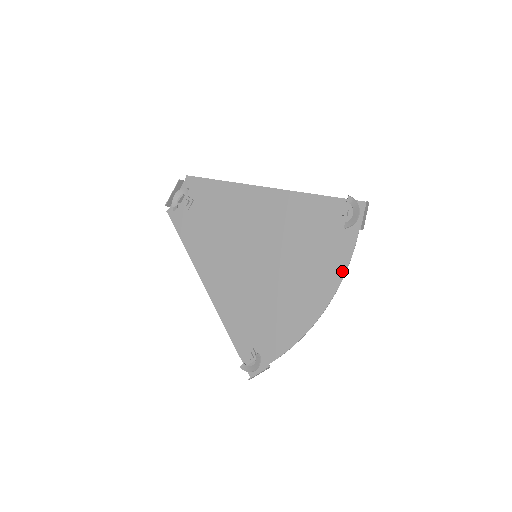
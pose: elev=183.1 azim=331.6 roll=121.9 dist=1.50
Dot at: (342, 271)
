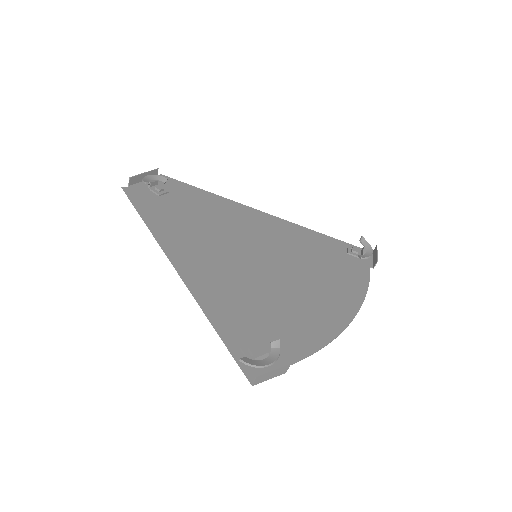
Dot at: (363, 291)
